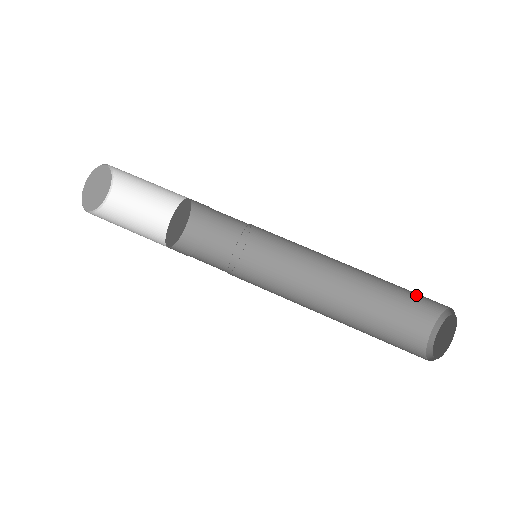
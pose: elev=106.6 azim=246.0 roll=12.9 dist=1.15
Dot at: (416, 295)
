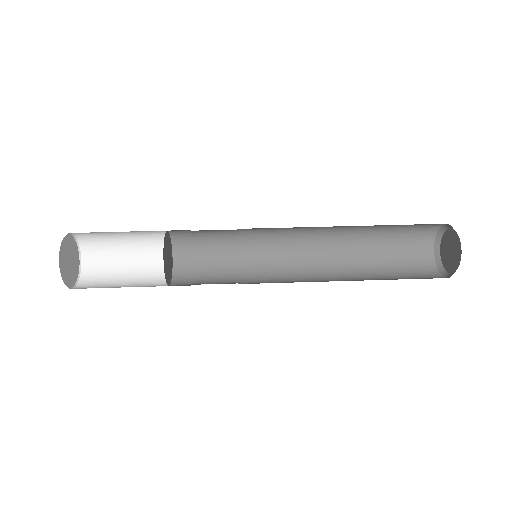
Dot at: (409, 228)
